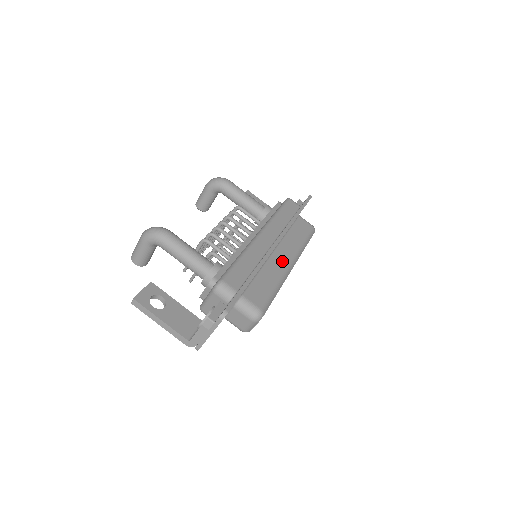
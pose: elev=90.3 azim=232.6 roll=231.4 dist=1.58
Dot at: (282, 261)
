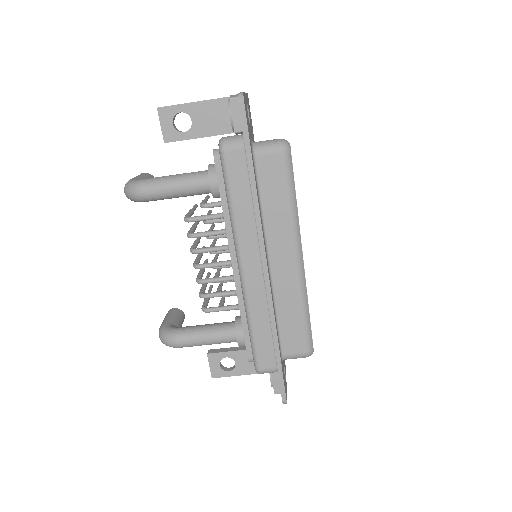
Dot at: (287, 270)
